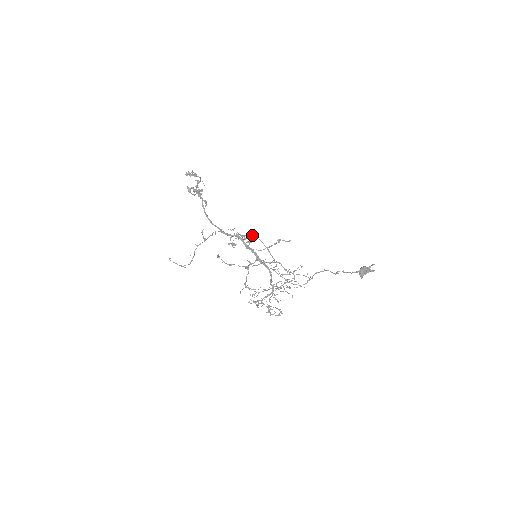
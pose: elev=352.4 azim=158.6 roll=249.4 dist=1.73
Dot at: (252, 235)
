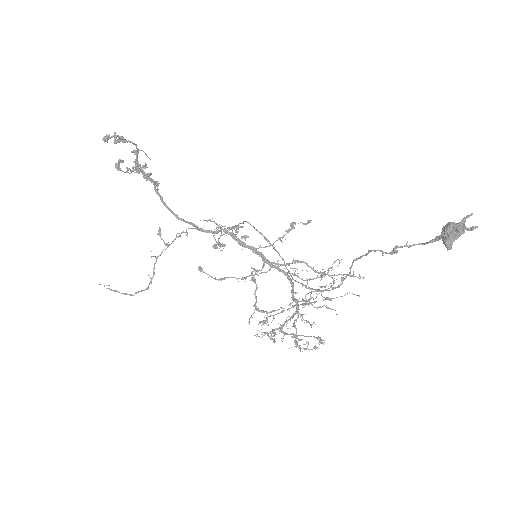
Dot at: (242, 223)
